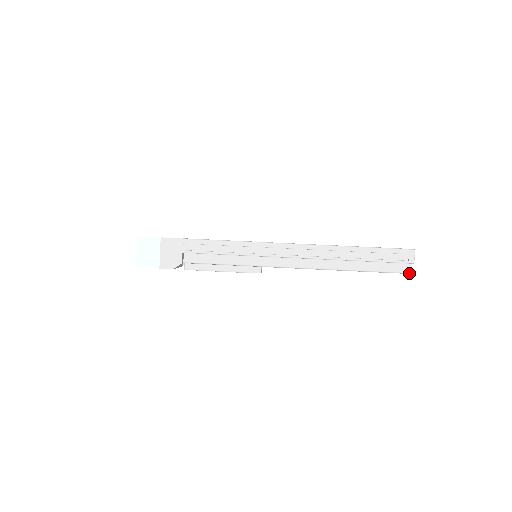
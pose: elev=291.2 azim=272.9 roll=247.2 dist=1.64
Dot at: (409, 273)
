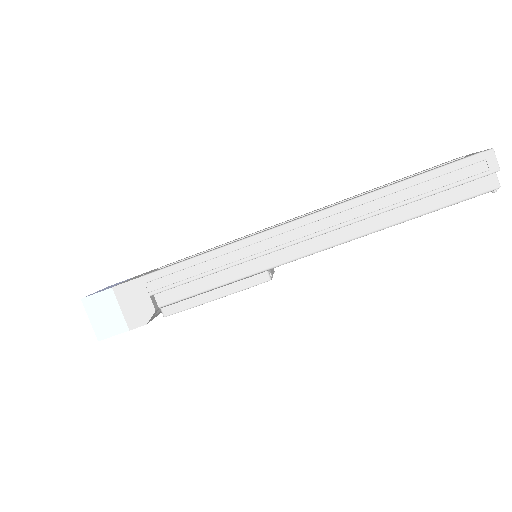
Dot at: (497, 188)
